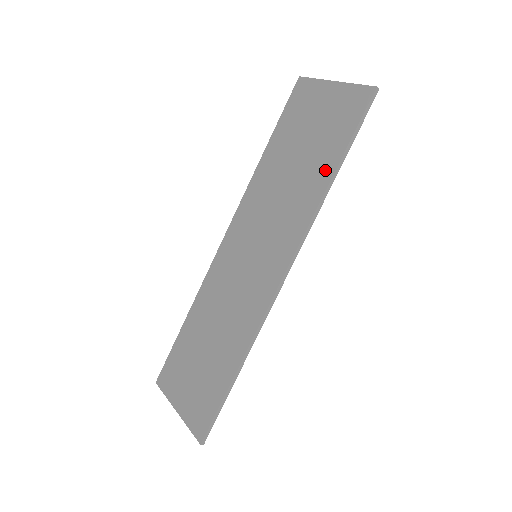
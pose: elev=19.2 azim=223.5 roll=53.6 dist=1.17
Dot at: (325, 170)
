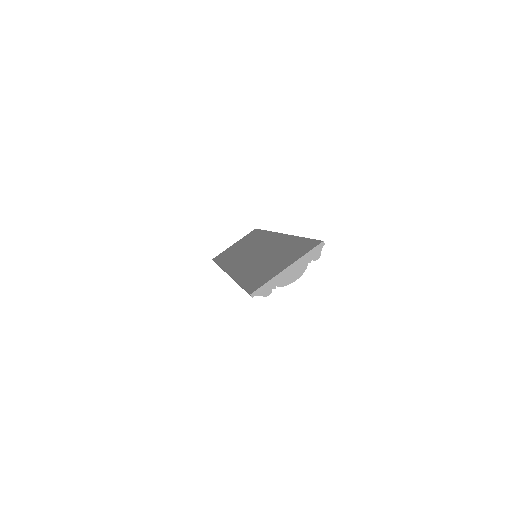
Dot at: (260, 234)
